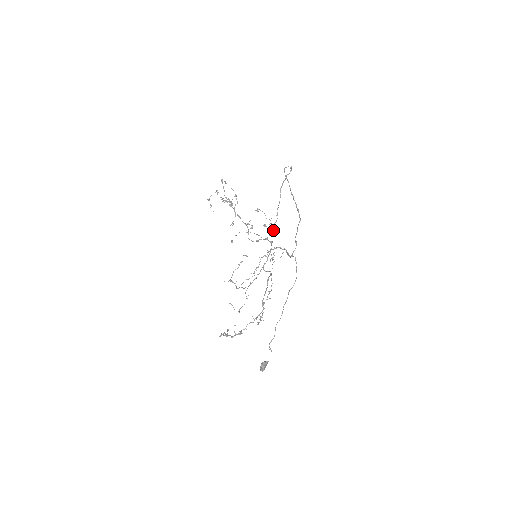
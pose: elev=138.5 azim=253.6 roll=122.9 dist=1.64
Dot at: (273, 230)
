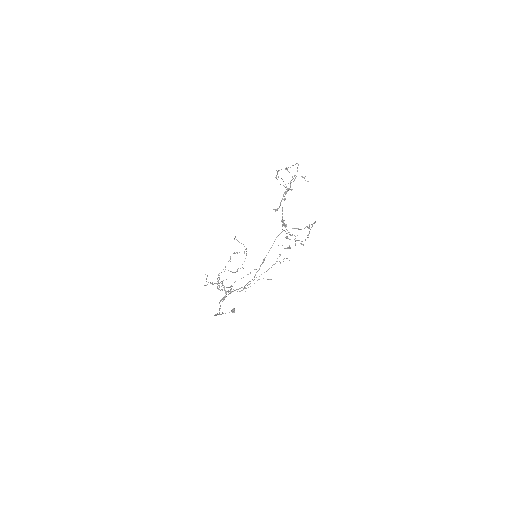
Dot at: (295, 244)
